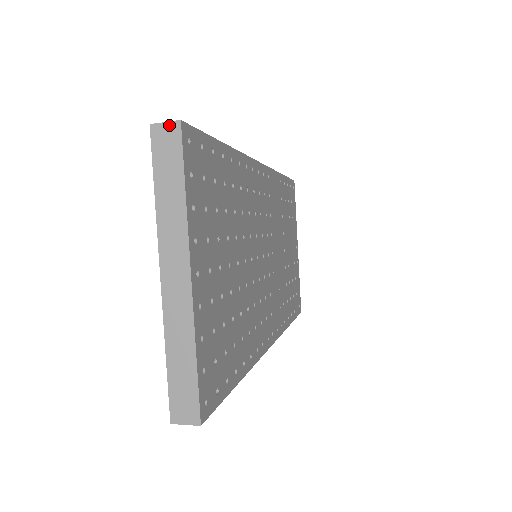
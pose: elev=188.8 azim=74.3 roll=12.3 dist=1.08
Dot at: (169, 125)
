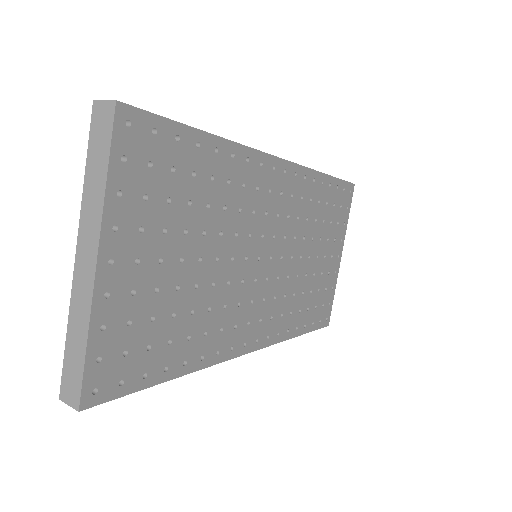
Dot at: (107, 104)
